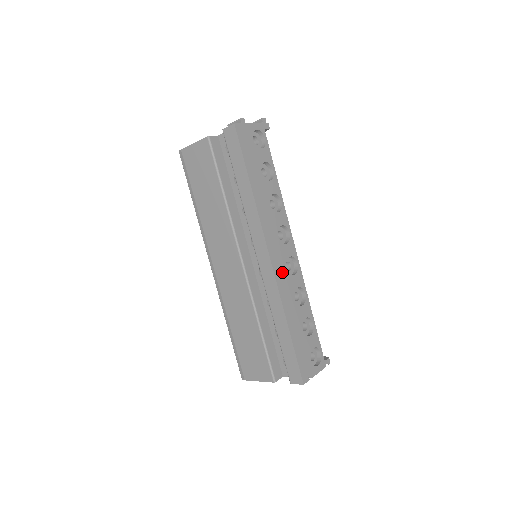
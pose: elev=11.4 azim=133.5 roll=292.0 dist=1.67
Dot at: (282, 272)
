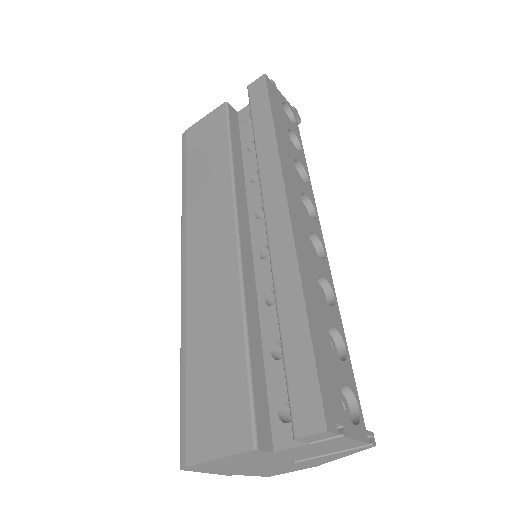
Dot at: (302, 235)
